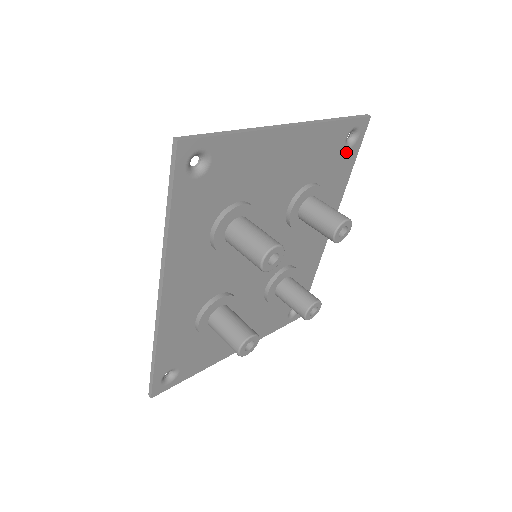
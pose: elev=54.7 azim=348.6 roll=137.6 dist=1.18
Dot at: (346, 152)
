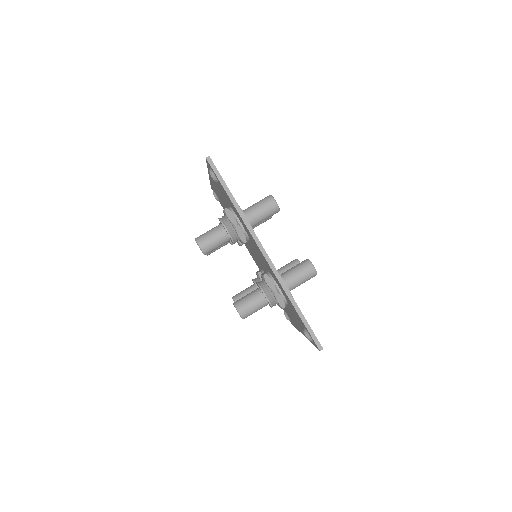
Dot at: occluded
